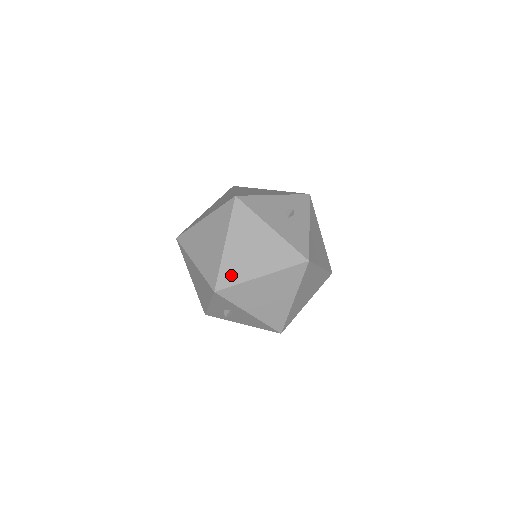
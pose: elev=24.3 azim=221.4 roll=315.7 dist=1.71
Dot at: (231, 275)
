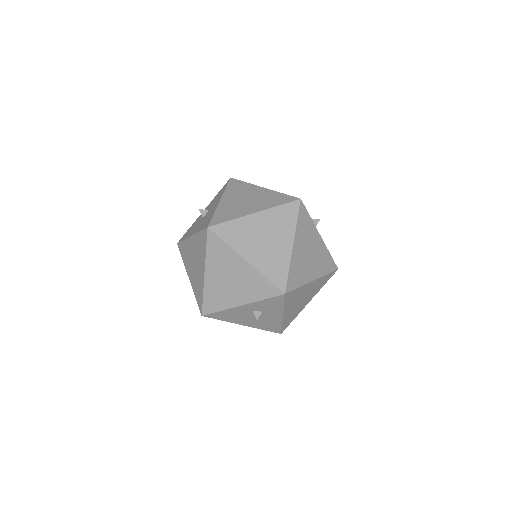
Dot at: (296, 277)
